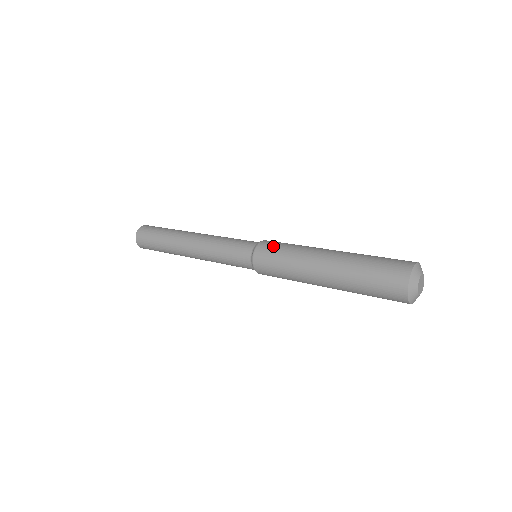
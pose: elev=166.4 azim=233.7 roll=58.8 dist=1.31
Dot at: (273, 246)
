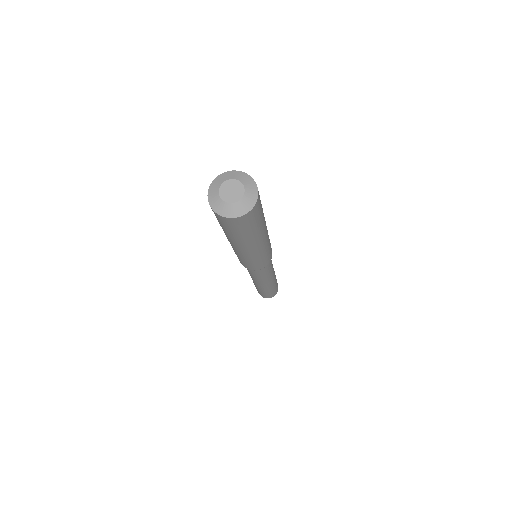
Dot at: occluded
